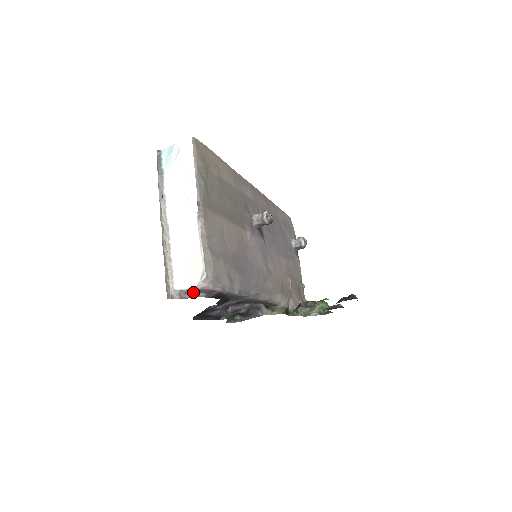
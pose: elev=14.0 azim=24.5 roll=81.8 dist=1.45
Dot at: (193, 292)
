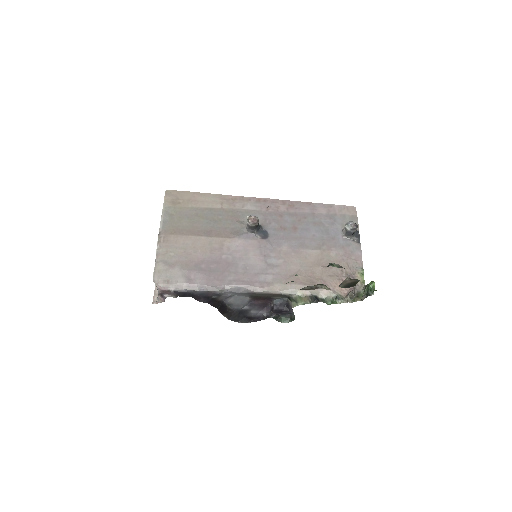
Dot at: (162, 295)
